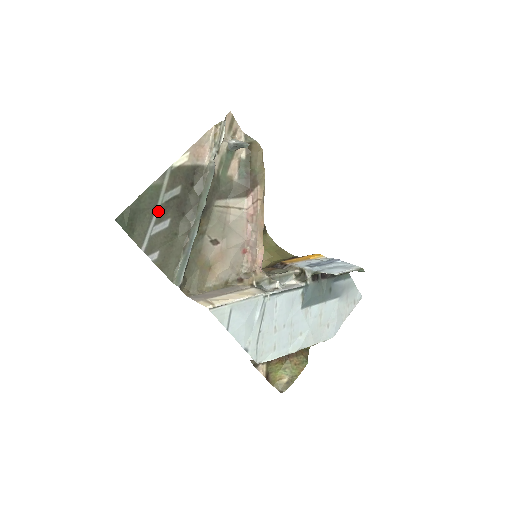
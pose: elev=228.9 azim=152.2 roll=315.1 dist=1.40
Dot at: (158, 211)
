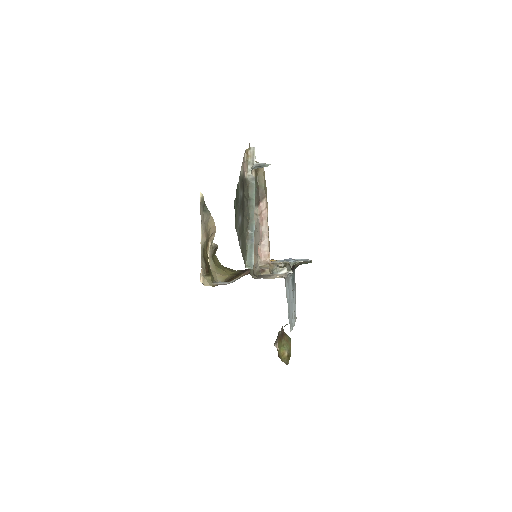
Dot at: (239, 207)
